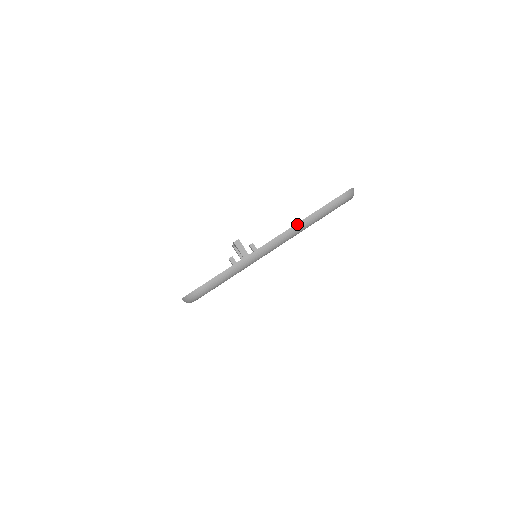
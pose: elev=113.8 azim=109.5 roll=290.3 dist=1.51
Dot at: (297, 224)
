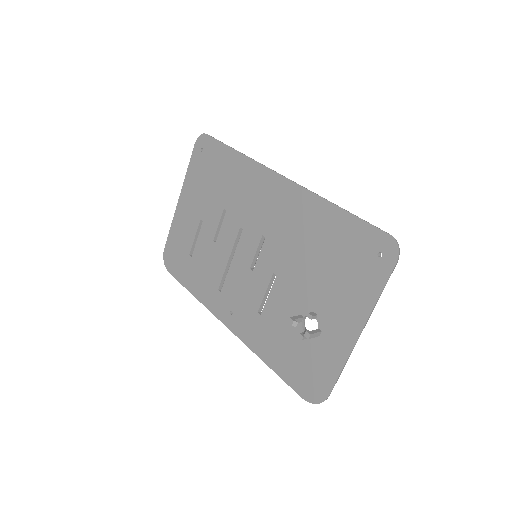
Dot at: occluded
